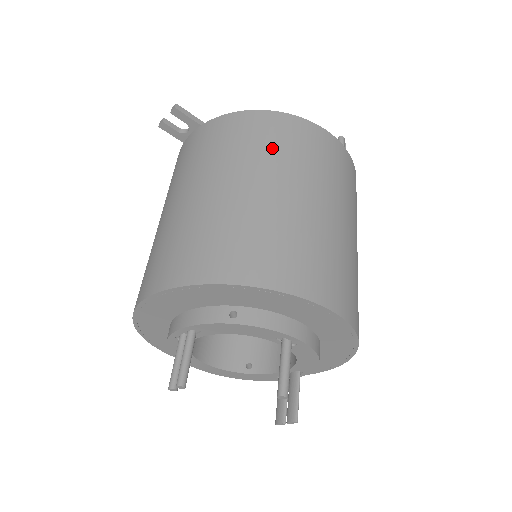
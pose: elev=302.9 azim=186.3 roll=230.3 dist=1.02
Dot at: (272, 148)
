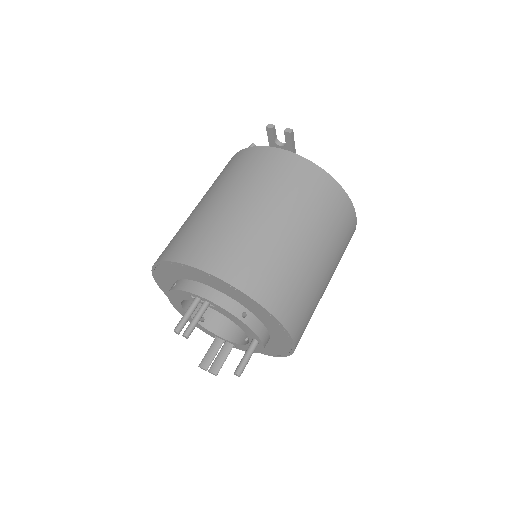
Dot at: (328, 219)
